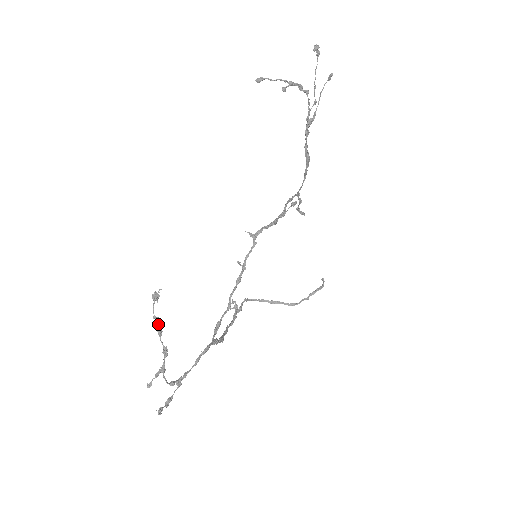
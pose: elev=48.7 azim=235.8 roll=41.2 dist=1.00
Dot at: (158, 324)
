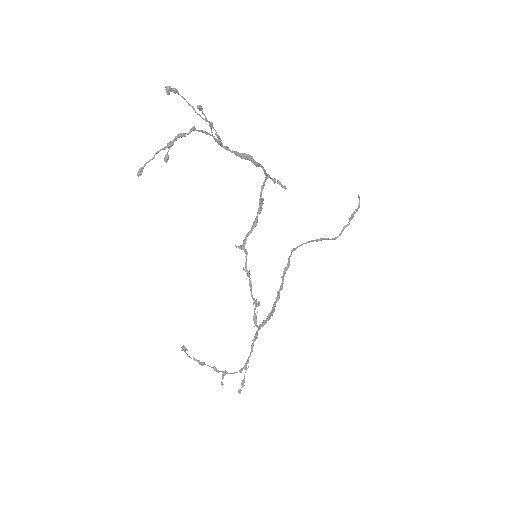
Dot at: occluded
